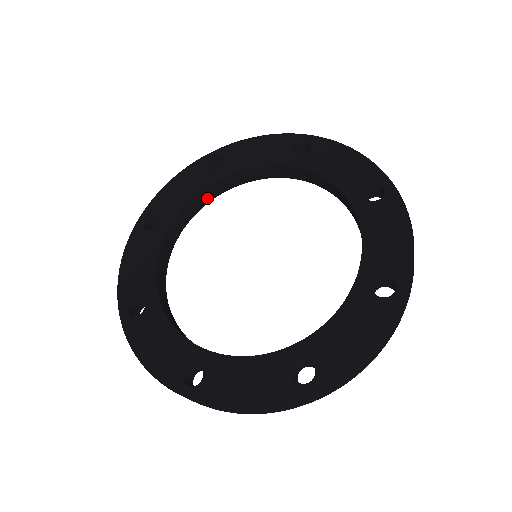
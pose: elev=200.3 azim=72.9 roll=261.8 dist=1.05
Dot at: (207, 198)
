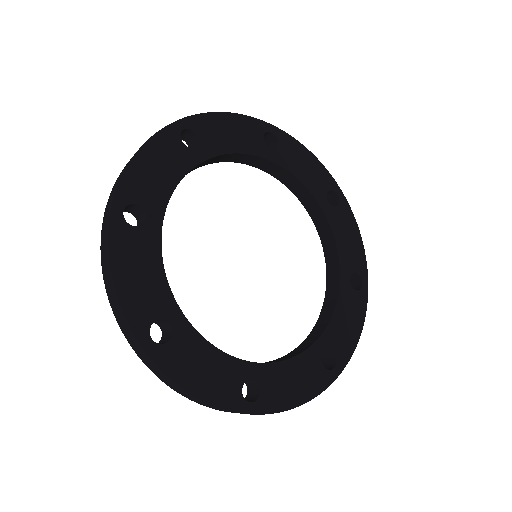
Dot at: occluded
